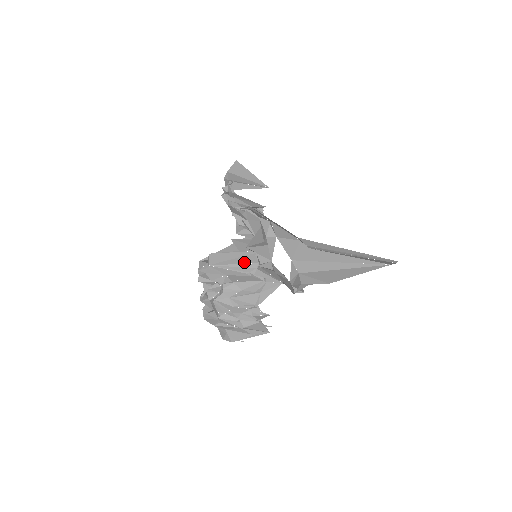
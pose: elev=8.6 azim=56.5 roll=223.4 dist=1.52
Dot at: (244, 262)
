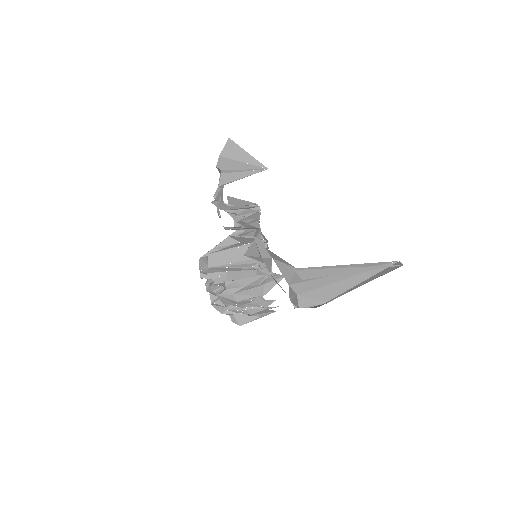
Dot at: (245, 259)
